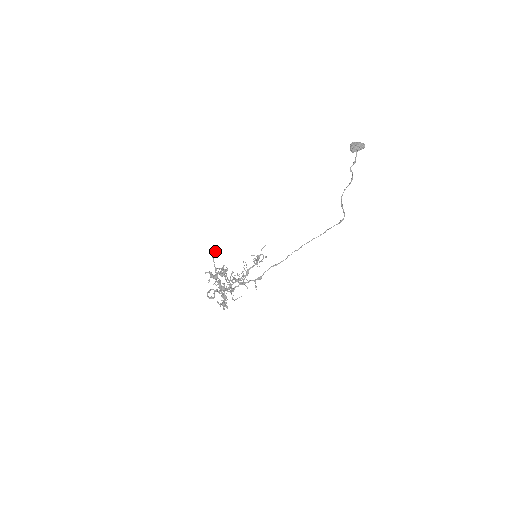
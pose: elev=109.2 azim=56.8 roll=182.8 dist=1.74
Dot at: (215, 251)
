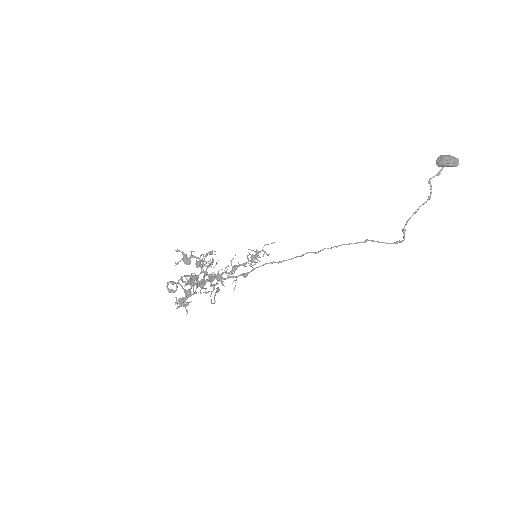
Dot at: (212, 253)
